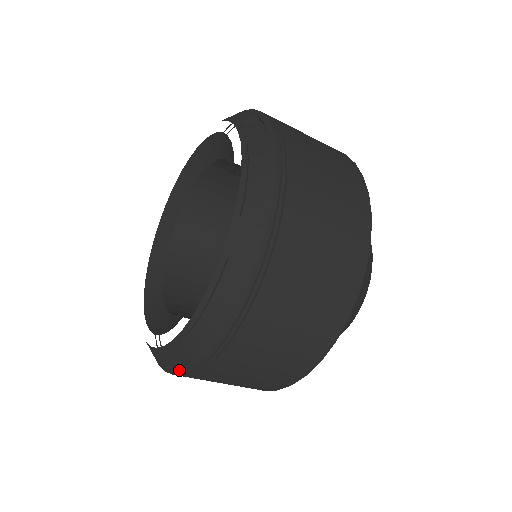
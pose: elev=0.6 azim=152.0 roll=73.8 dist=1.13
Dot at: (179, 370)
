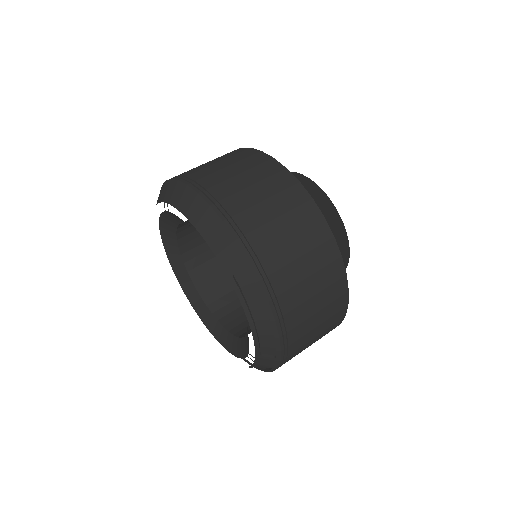
Dot at: occluded
